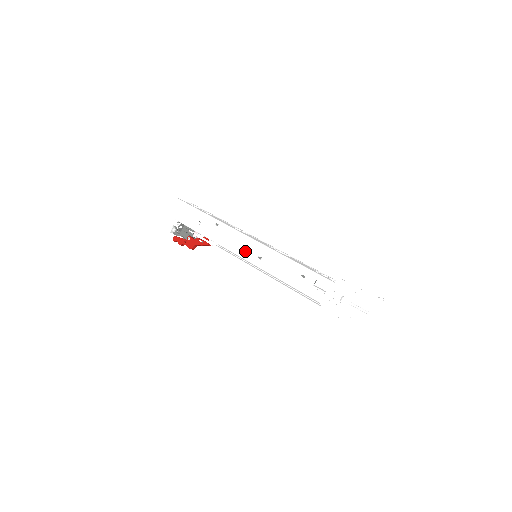
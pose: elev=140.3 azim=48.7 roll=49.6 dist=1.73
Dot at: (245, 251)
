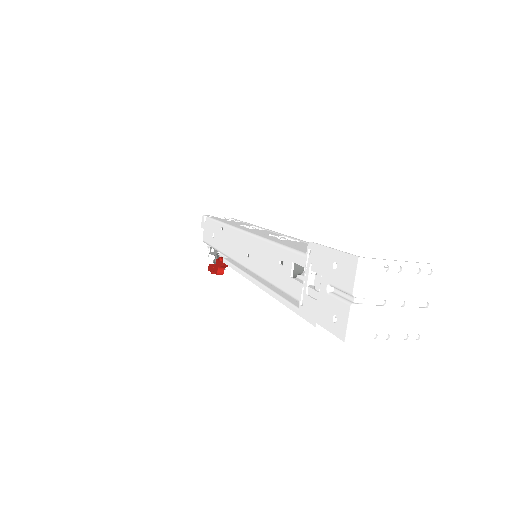
Dot at: (238, 252)
